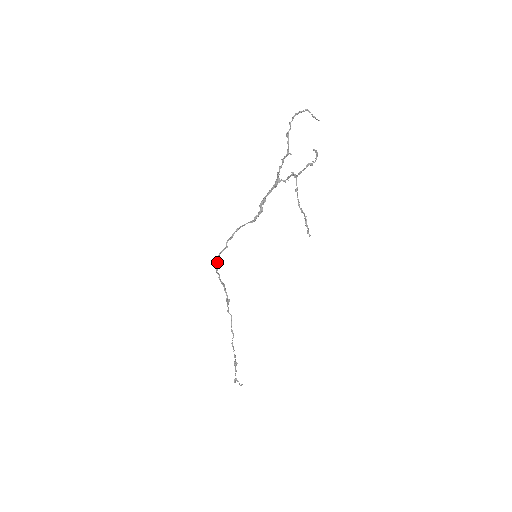
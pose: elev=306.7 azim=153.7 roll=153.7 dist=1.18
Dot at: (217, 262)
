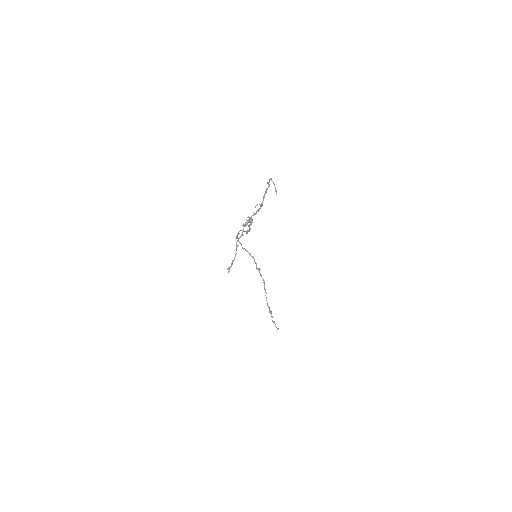
Dot at: occluded
